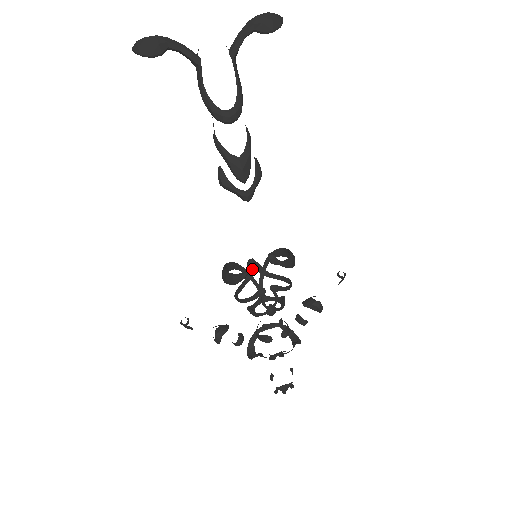
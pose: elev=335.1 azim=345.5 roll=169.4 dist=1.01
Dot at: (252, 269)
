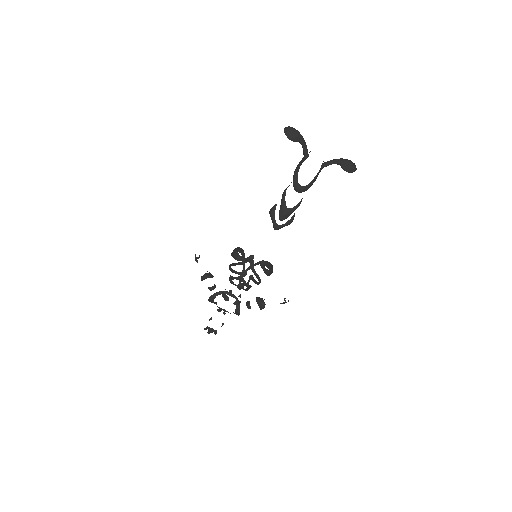
Dot at: (250, 260)
